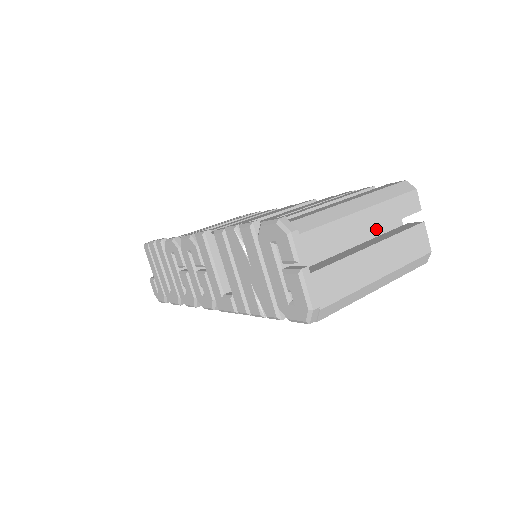
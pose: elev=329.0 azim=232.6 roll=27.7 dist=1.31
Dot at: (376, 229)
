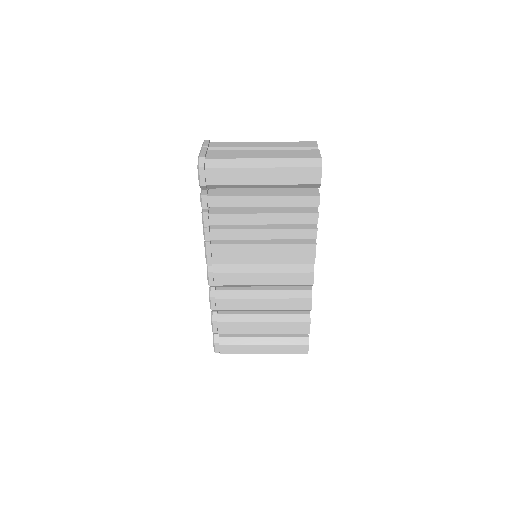
Dot at: (270, 147)
